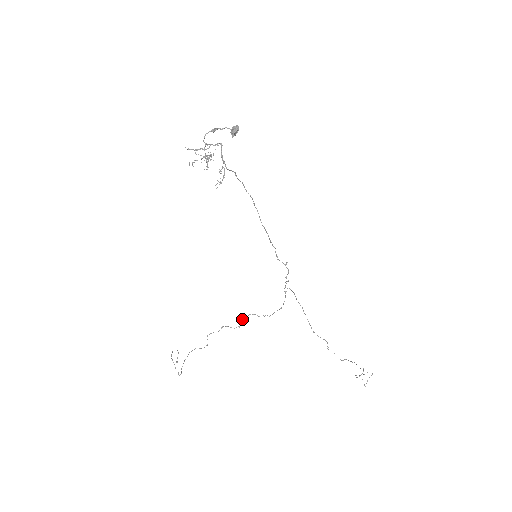
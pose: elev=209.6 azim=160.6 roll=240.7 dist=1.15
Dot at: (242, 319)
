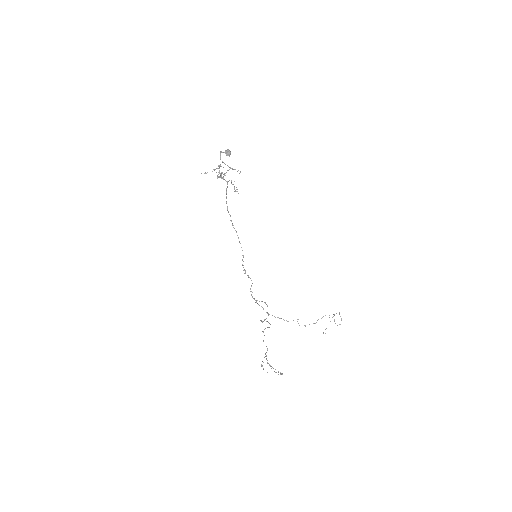
Dot at: occluded
